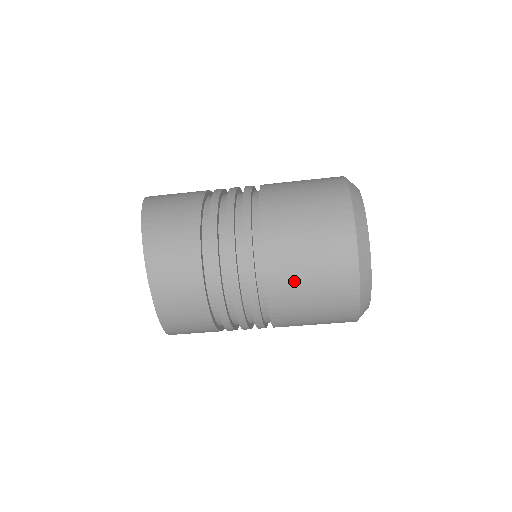
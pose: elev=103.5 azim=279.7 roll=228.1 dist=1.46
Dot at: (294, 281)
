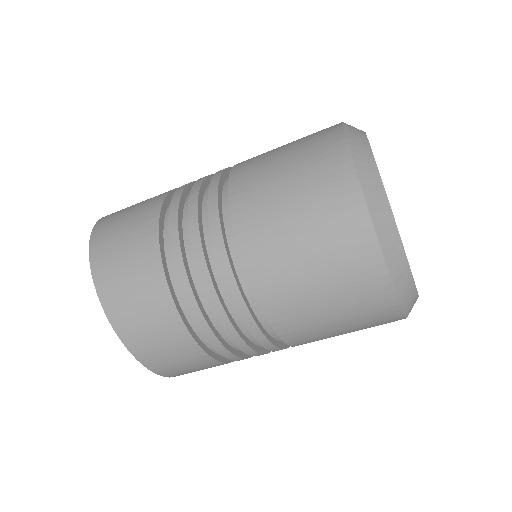
Dot at: (307, 316)
